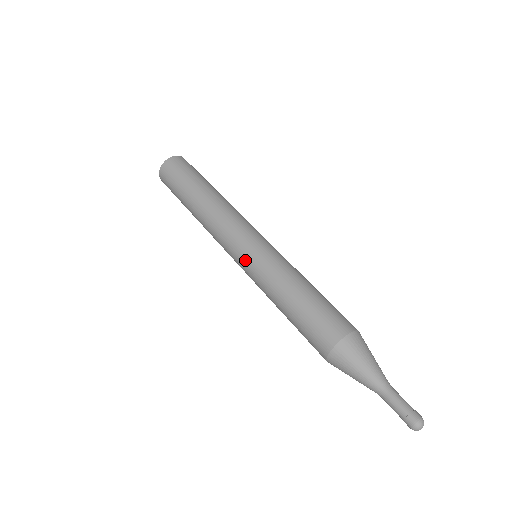
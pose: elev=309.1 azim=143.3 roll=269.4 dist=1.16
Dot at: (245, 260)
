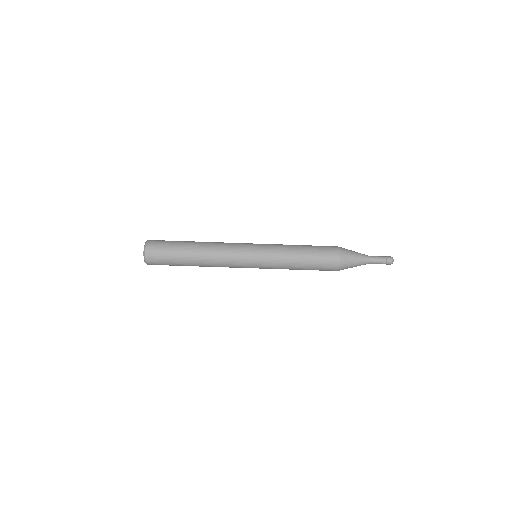
Dot at: (259, 266)
